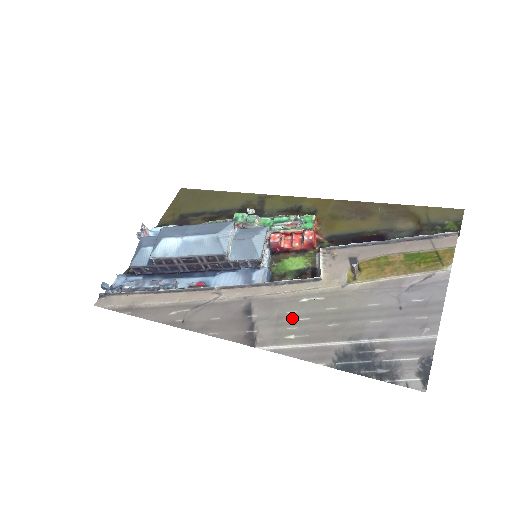
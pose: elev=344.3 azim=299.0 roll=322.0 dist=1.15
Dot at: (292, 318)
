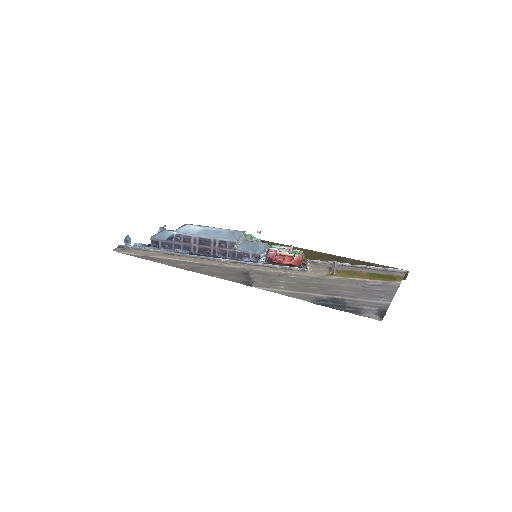
Dot at: (283, 281)
